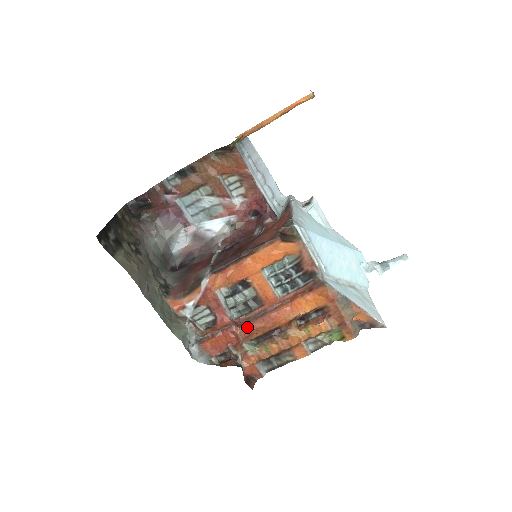
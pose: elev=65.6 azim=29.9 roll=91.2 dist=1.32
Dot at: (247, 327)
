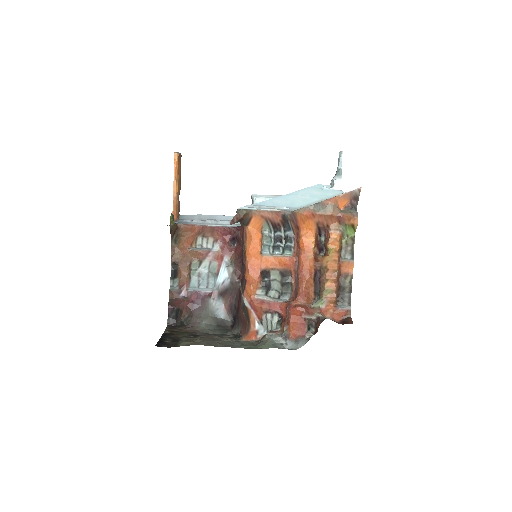
Dot at: (299, 294)
